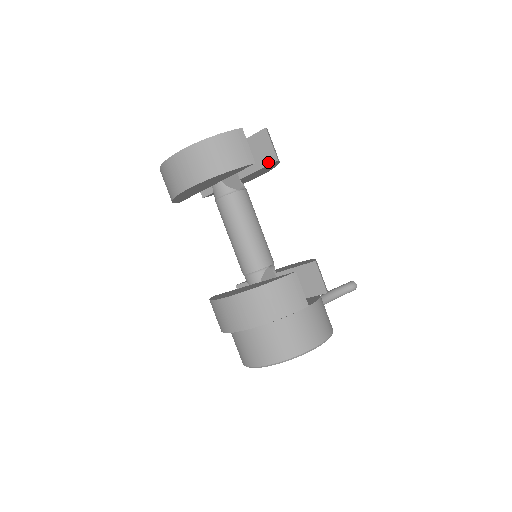
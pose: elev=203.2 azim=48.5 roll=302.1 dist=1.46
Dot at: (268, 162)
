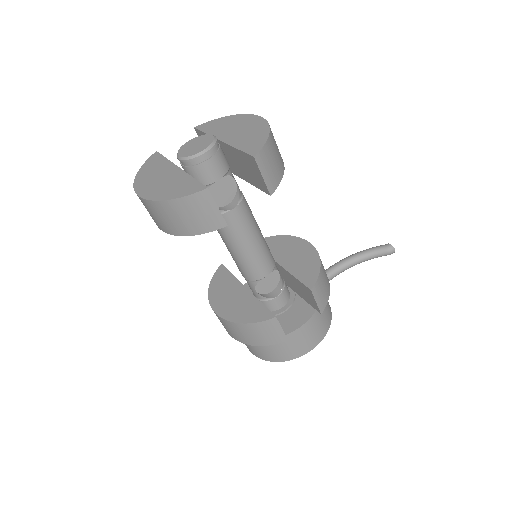
Dot at: (261, 188)
